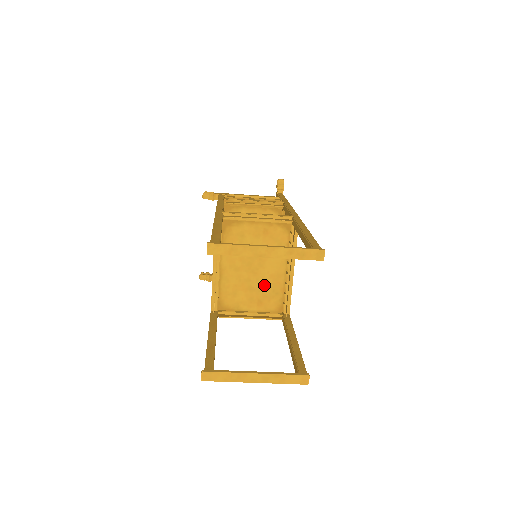
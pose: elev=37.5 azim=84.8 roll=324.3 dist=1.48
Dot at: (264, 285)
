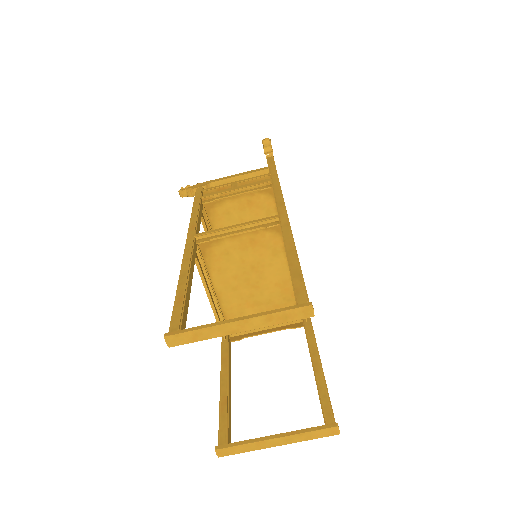
Dot at: (271, 296)
